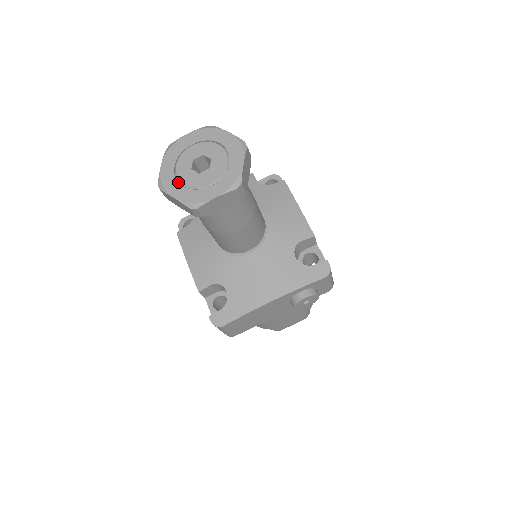
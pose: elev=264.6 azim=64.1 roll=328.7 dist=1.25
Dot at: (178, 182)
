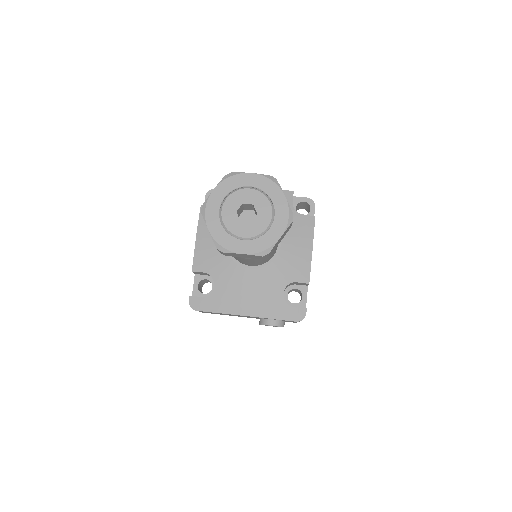
Dot at: (219, 217)
